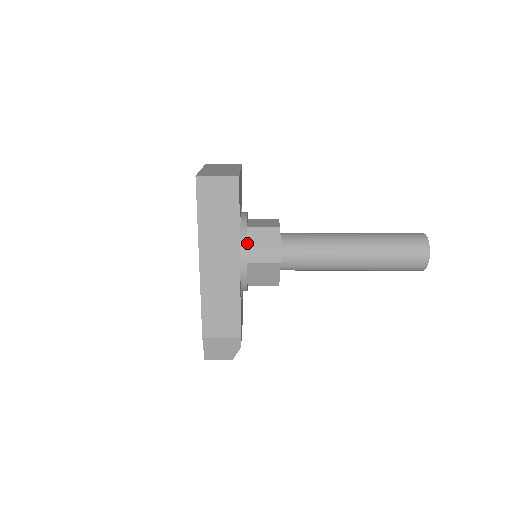
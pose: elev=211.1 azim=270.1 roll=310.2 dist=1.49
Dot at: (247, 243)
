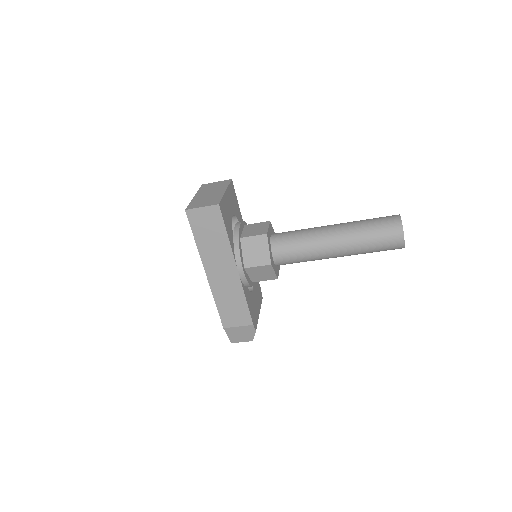
Dot at: (242, 251)
